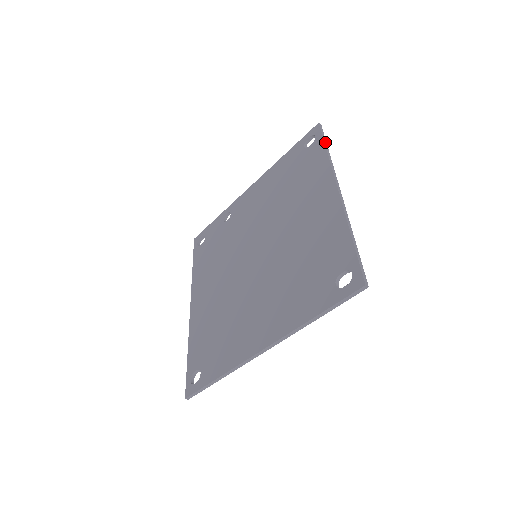
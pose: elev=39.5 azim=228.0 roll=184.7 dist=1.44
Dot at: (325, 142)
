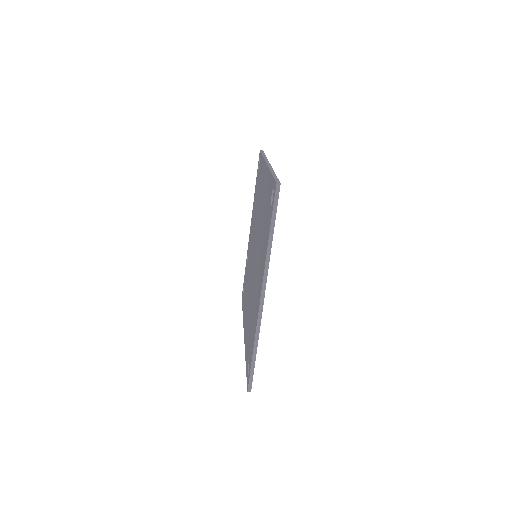
Dot at: (263, 153)
